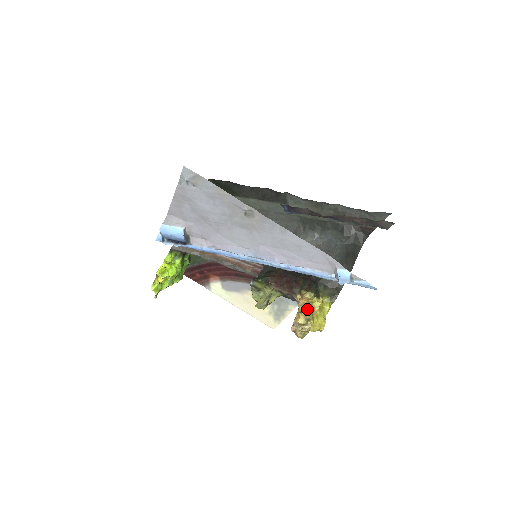
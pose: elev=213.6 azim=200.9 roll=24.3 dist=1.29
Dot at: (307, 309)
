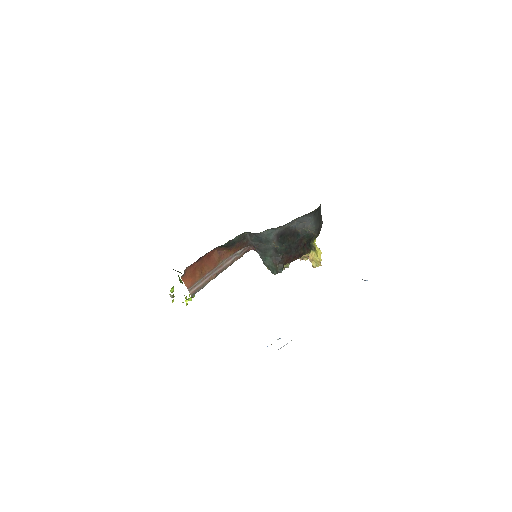
Dot at: (321, 265)
